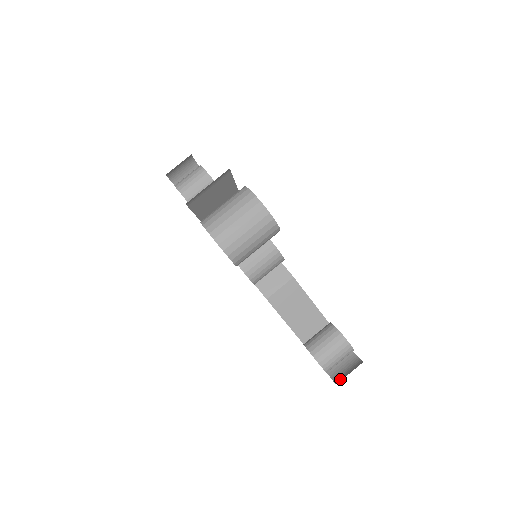
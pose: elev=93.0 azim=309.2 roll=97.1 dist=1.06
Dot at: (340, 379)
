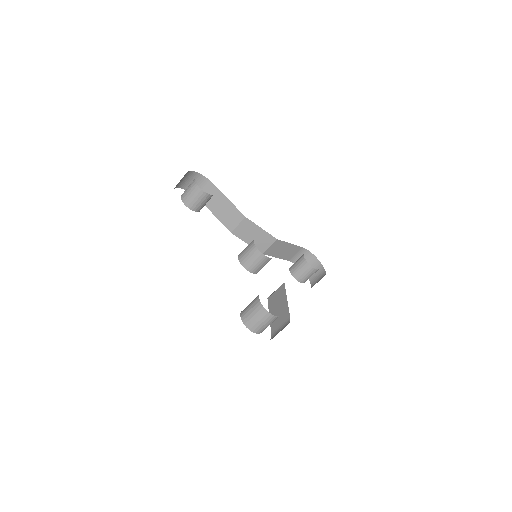
Dot at: (313, 280)
